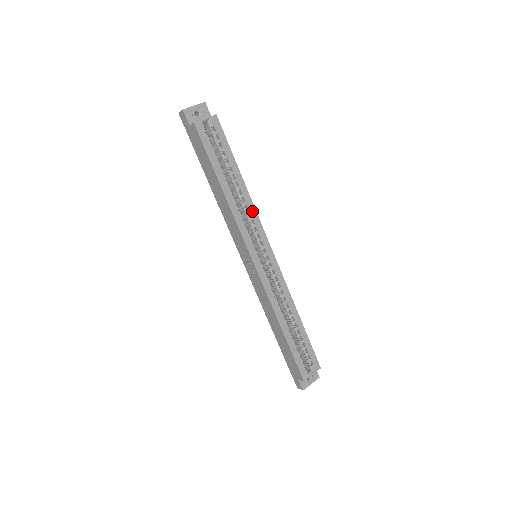
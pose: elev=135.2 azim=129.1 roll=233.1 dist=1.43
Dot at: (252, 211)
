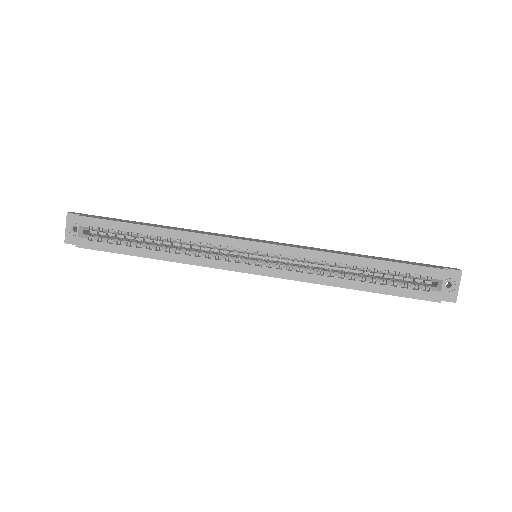
Dot at: (198, 239)
